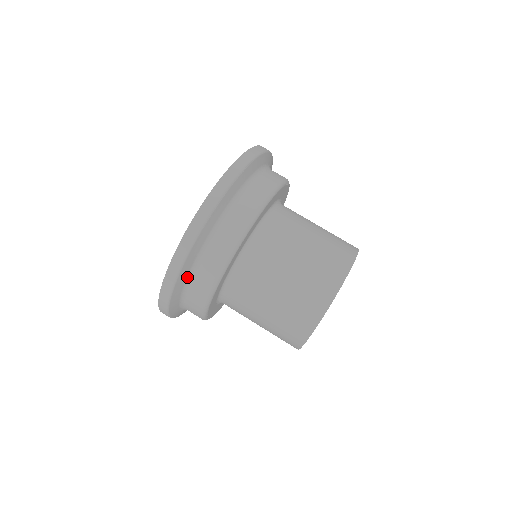
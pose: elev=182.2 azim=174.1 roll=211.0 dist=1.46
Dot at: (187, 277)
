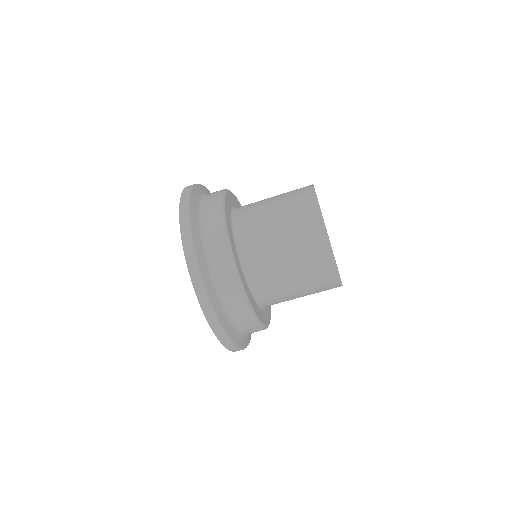
Dot at: (234, 330)
